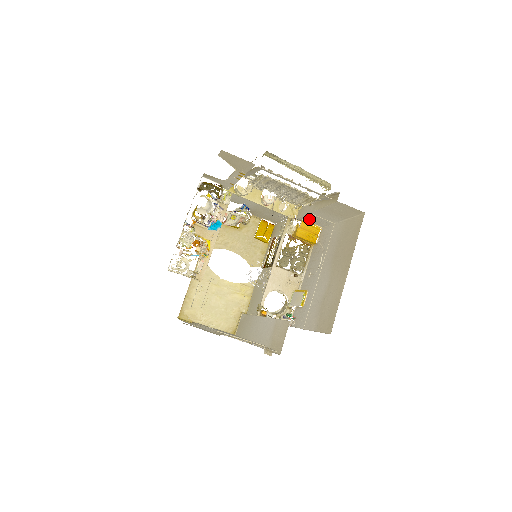
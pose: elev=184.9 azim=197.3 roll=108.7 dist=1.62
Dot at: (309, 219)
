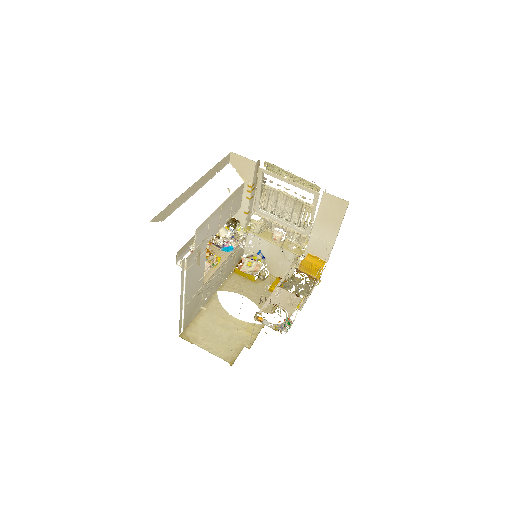
Dot at: (313, 250)
